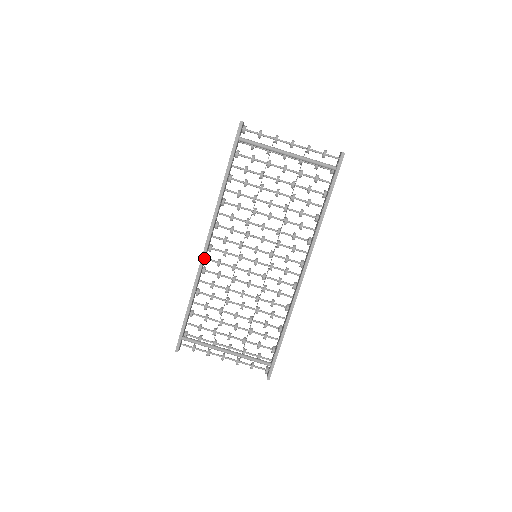
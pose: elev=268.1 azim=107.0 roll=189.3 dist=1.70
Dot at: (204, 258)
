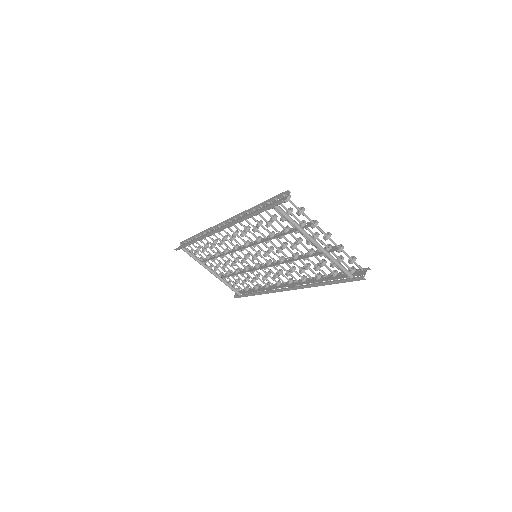
Dot at: occluded
